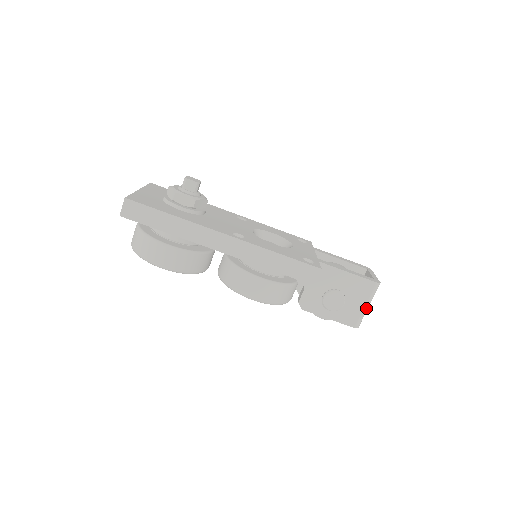
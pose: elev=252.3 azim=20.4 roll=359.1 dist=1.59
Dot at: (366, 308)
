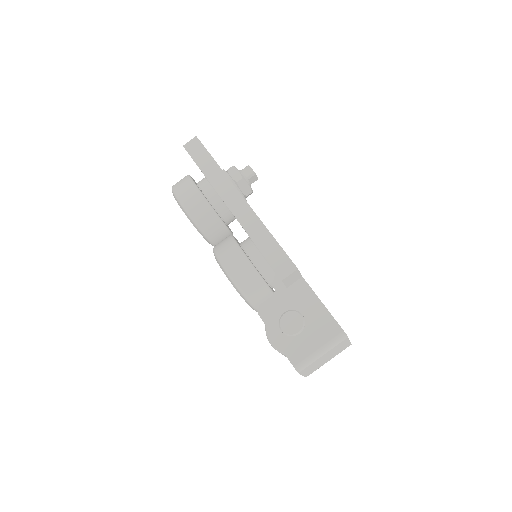
Dot at: (318, 353)
